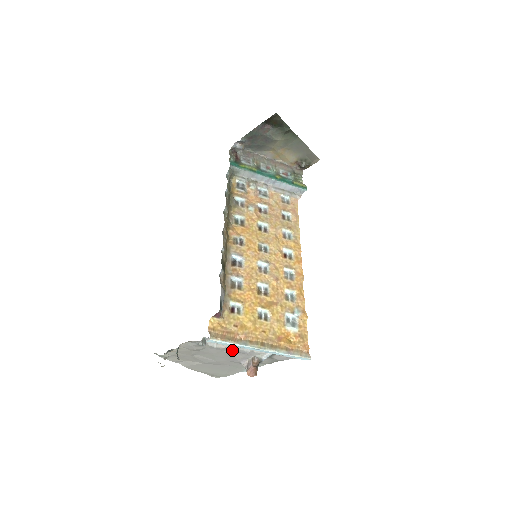
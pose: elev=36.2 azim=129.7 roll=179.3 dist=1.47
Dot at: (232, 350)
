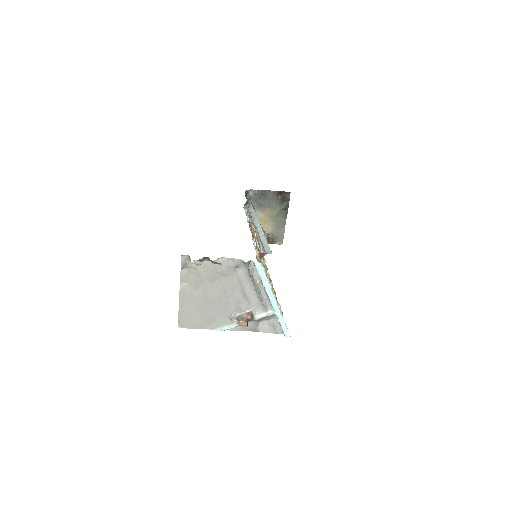
Dot at: (245, 292)
